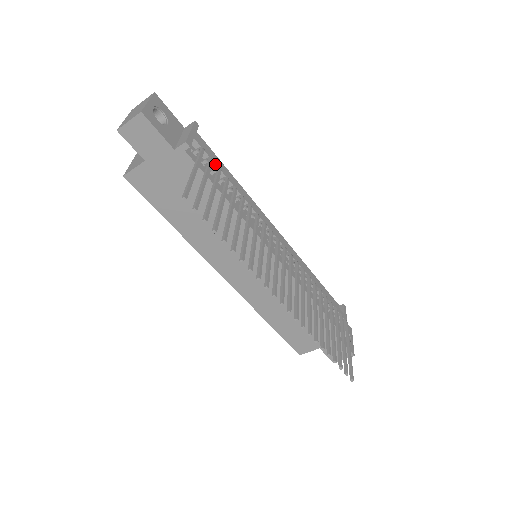
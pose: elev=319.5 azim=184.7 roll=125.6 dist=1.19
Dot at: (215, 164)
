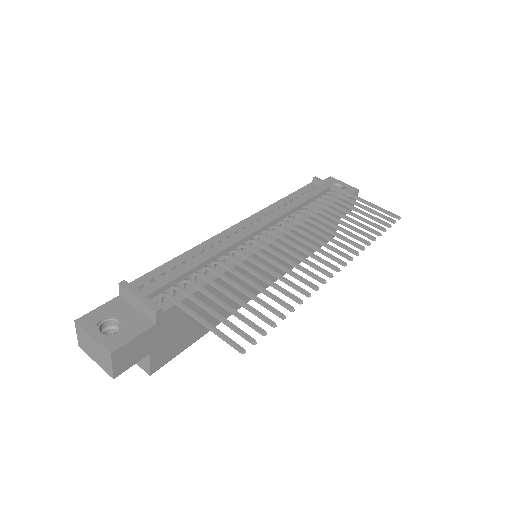
Dot at: (175, 279)
